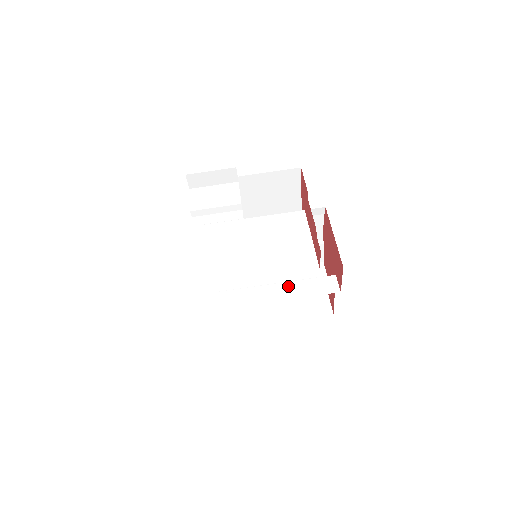
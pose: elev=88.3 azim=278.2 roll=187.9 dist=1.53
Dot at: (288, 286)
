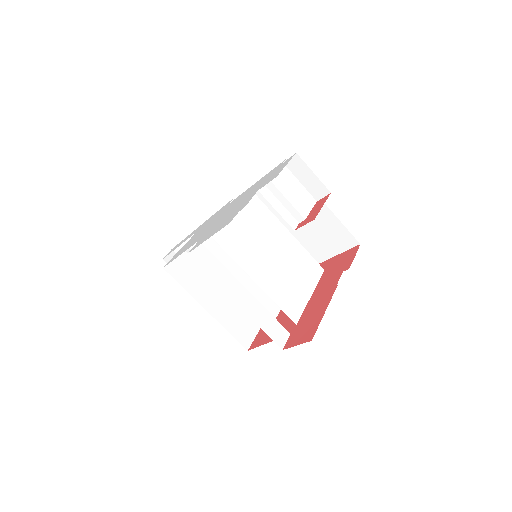
Dot at: (255, 304)
